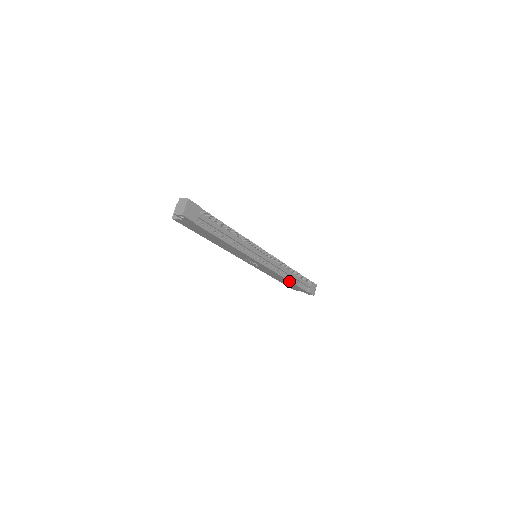
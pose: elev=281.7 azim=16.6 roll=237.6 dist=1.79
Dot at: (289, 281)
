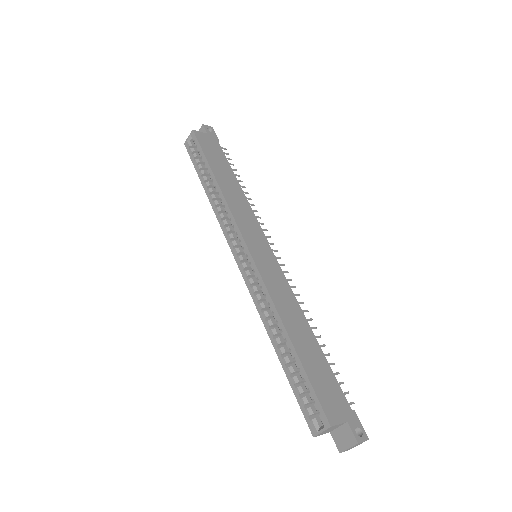
Dot at: occluded
